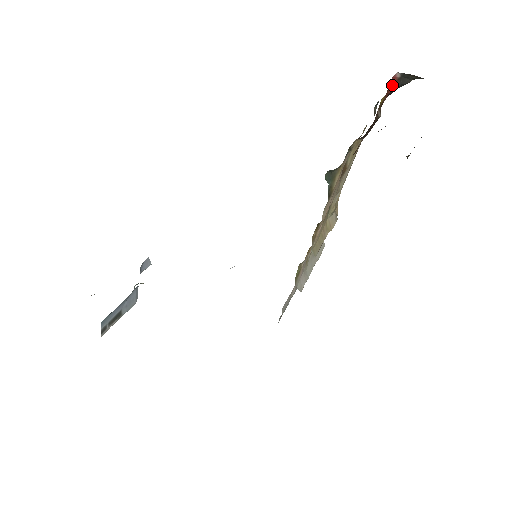
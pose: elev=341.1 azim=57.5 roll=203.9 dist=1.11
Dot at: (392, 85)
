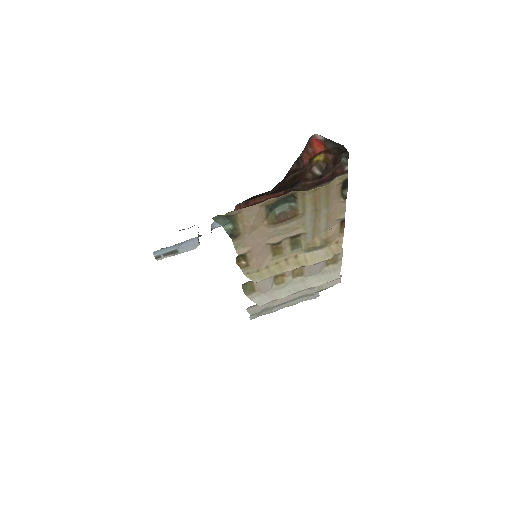
Dot at: (323, 145)
